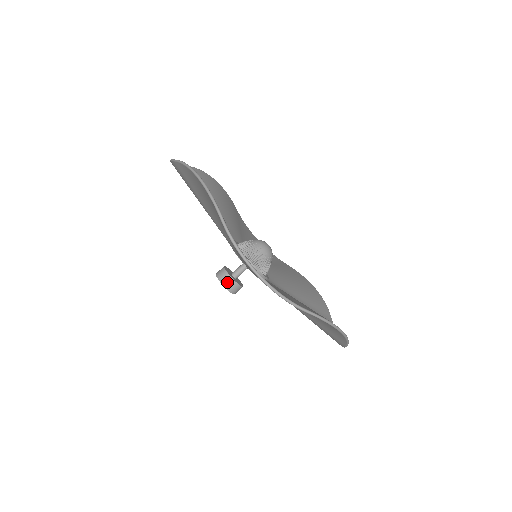
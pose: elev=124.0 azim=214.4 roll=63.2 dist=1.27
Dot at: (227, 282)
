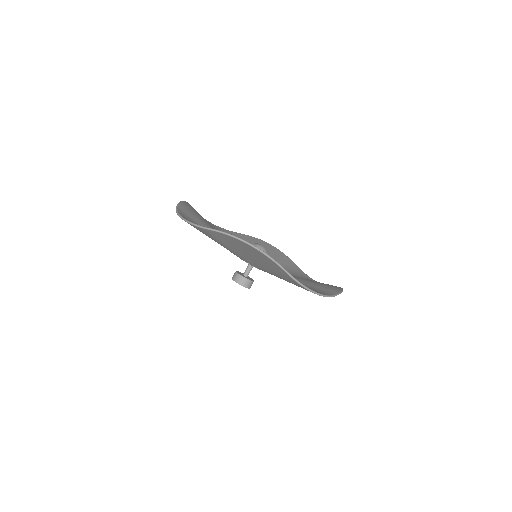
Dot at: (247, 284)
